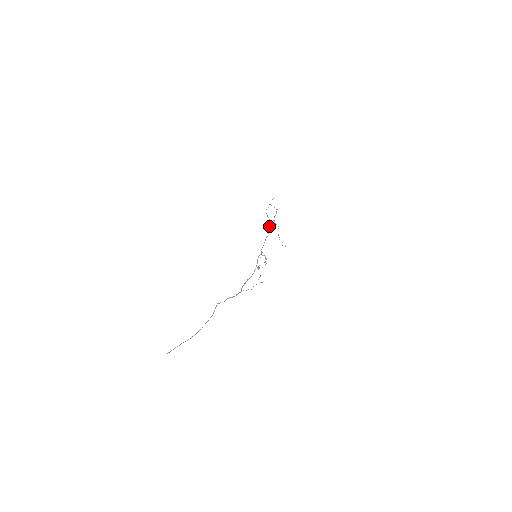
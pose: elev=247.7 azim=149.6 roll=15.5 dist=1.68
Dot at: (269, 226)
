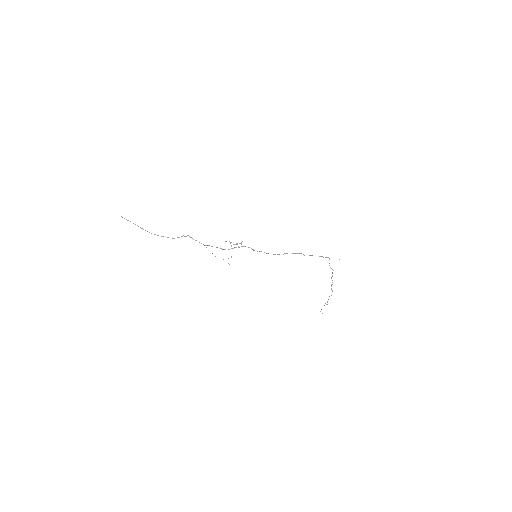
Dot at: (293, 253)
